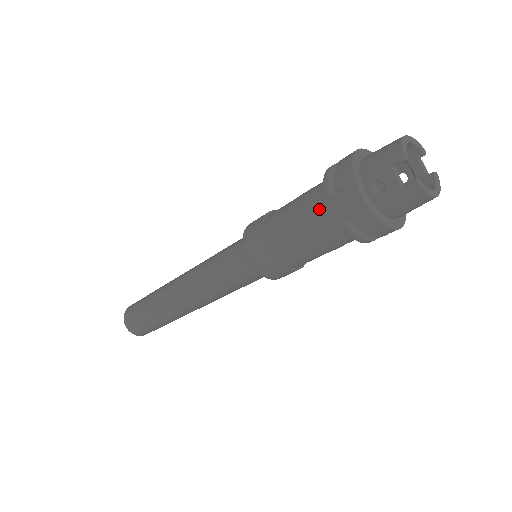
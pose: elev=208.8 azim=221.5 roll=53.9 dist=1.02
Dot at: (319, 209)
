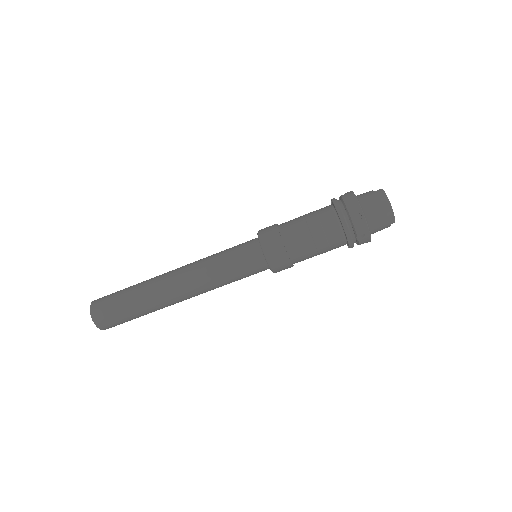
Dot at: occluded
